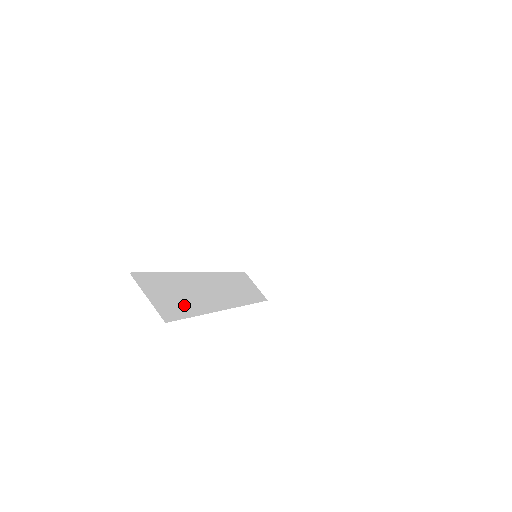
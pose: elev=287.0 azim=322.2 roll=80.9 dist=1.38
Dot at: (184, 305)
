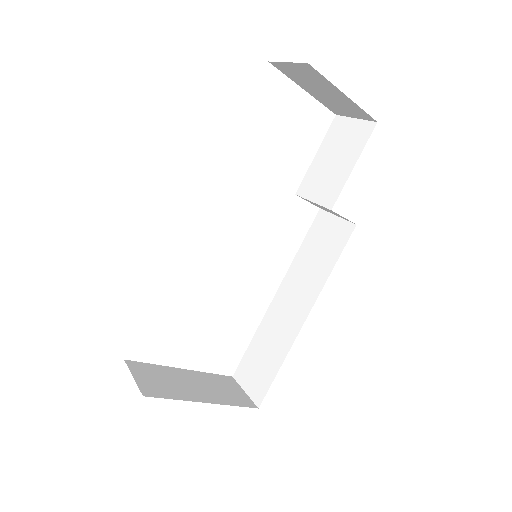
Dot at: occluded
